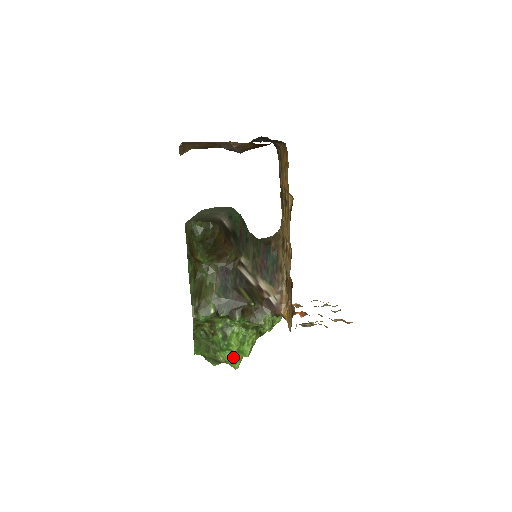
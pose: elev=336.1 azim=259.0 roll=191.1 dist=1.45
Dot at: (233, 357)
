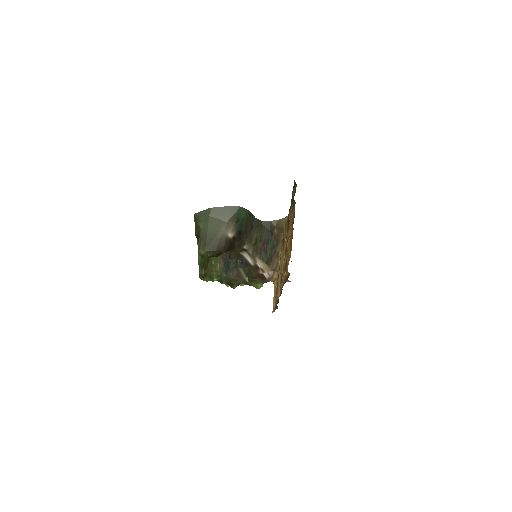
Dot at: occluded
